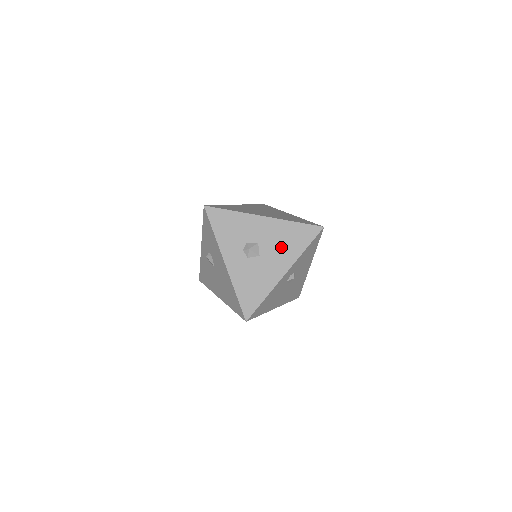
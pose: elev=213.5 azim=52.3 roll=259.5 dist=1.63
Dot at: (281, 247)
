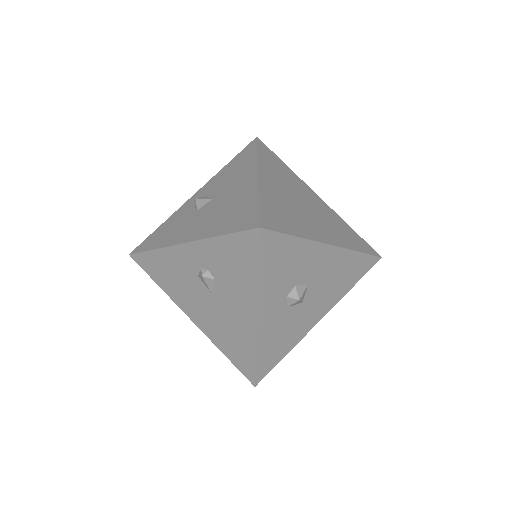
Dot at: (330, 287)
